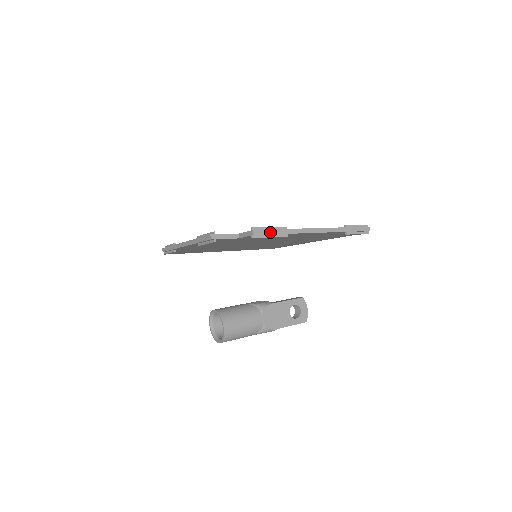
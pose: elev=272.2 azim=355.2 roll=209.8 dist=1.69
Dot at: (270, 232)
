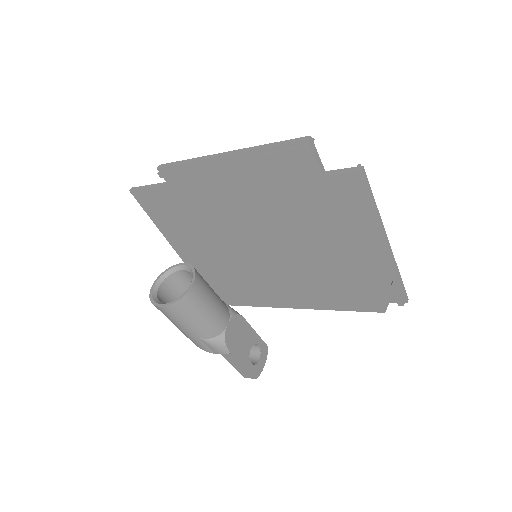
Dot at: (369, 189)
